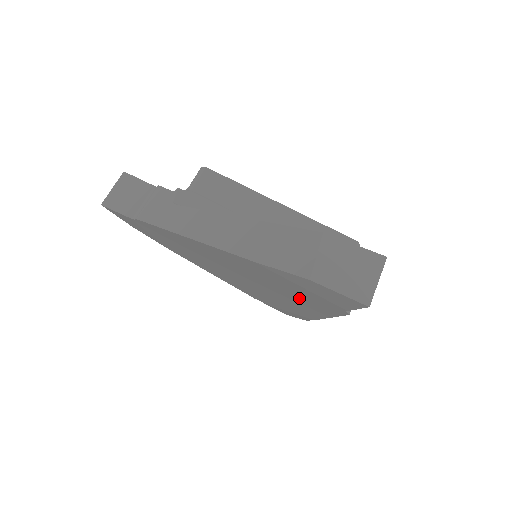
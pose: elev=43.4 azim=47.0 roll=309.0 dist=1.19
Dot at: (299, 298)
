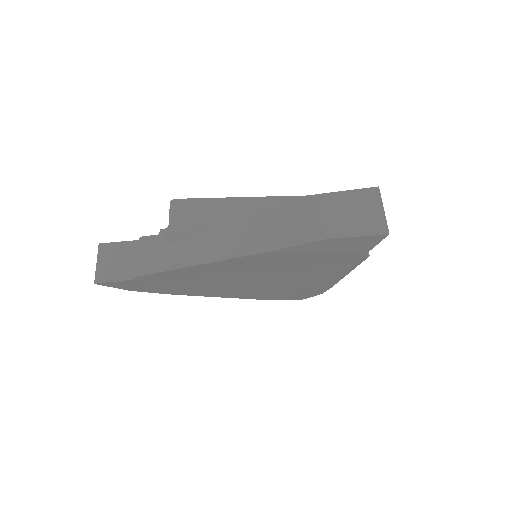
Dot at: (316, 269)
